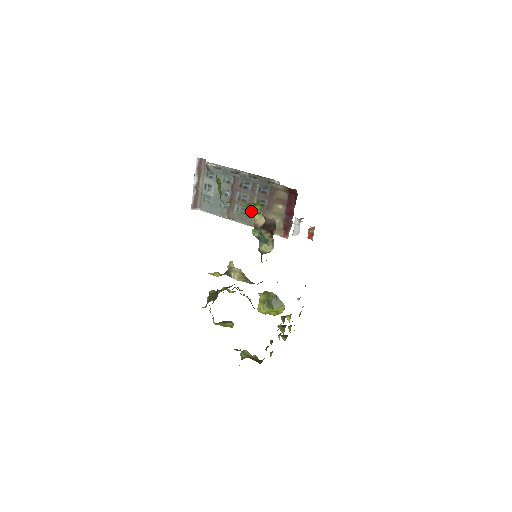
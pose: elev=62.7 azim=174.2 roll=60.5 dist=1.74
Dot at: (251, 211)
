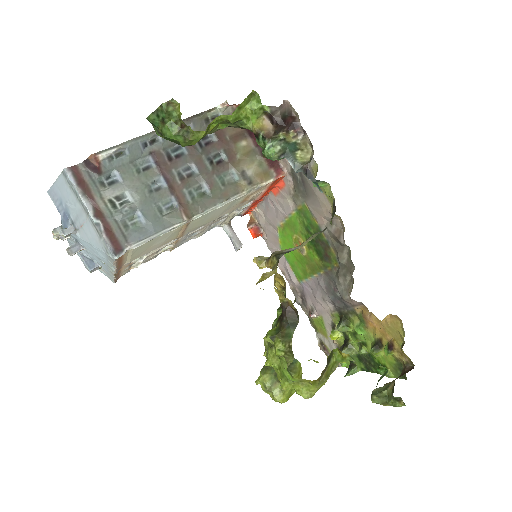
Dot at: (212, 180)
